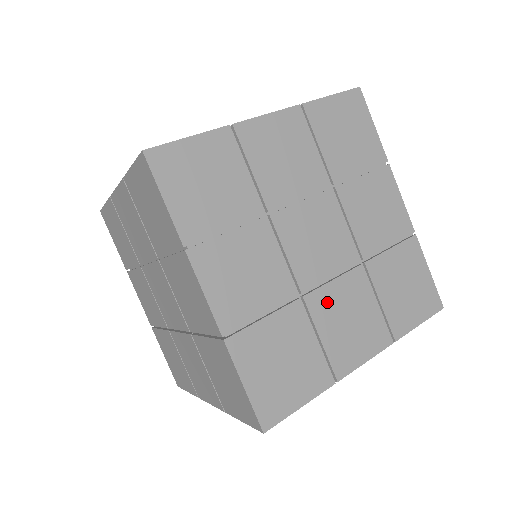
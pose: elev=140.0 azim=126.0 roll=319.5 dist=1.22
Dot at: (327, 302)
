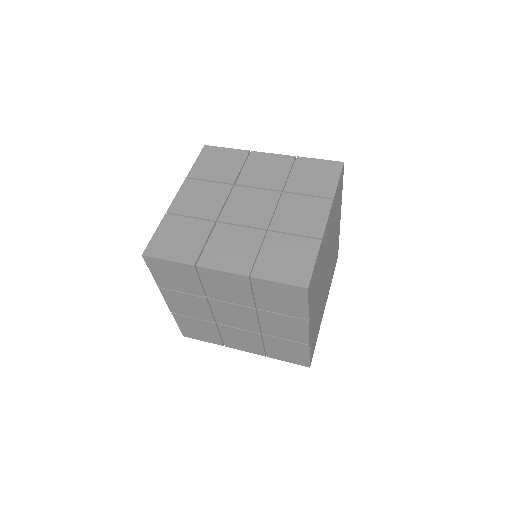
Dot at: (231, 331)
